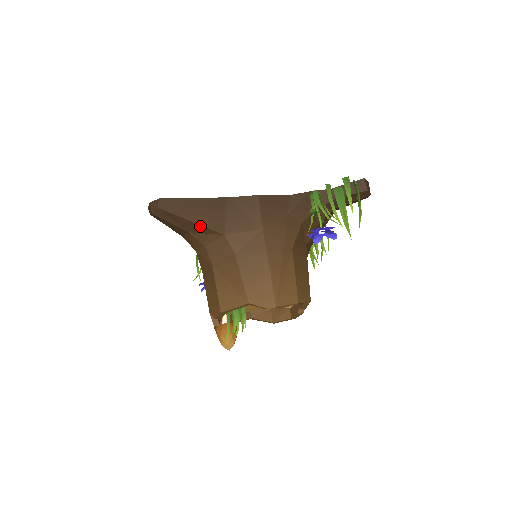
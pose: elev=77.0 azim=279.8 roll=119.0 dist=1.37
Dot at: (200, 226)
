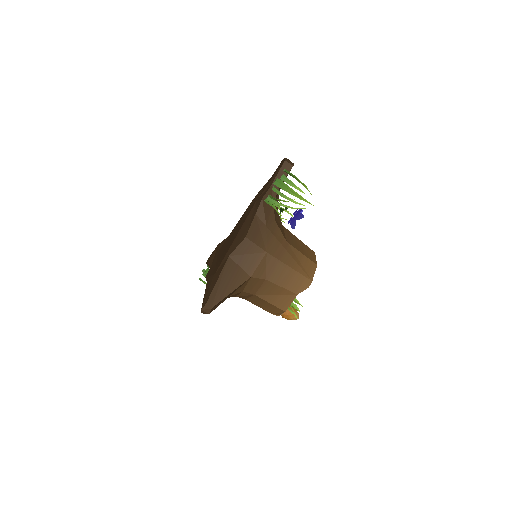
Dot at: (236, 289)
